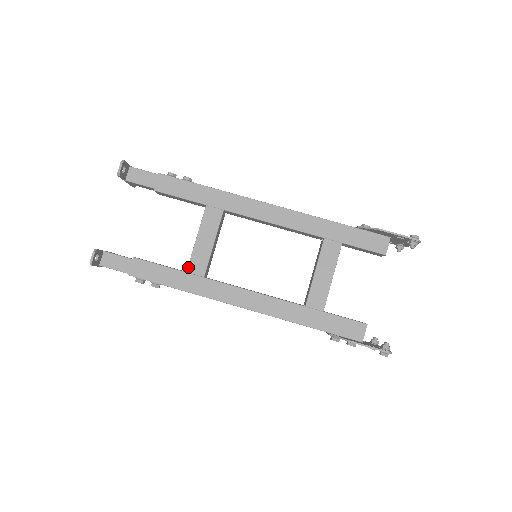
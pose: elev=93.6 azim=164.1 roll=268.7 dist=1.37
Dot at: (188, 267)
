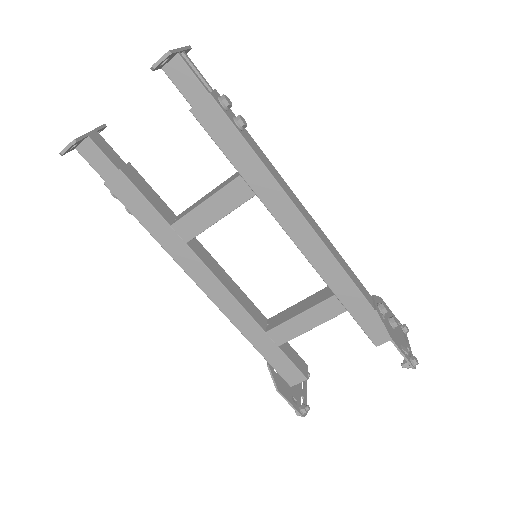
Dot at: (176, 222)
